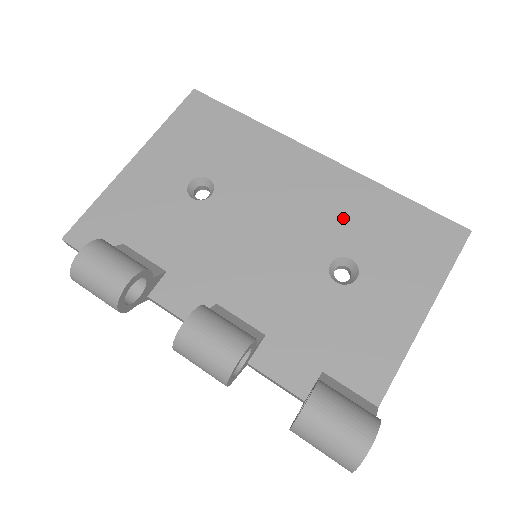
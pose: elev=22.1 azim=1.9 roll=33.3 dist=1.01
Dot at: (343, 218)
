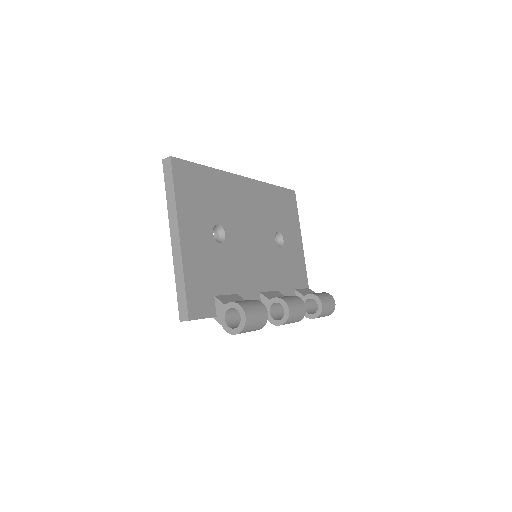
Dot at: (267, 212)
